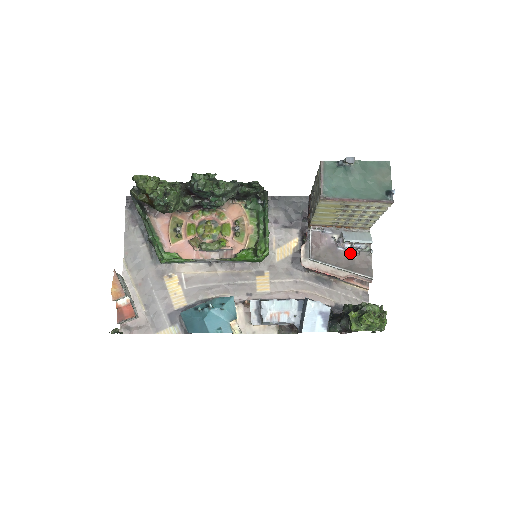
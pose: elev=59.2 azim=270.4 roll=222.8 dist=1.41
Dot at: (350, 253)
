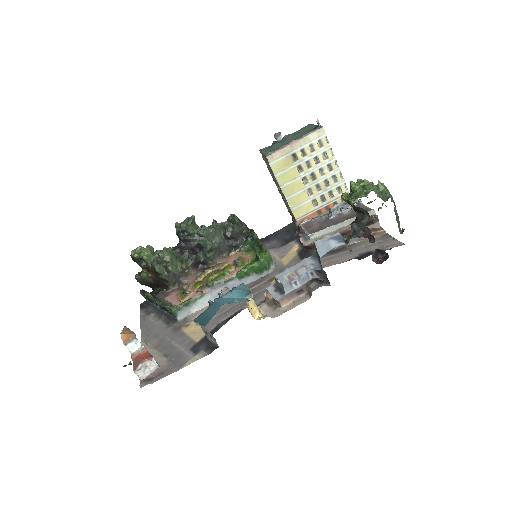
Dot at: (343, 214)
